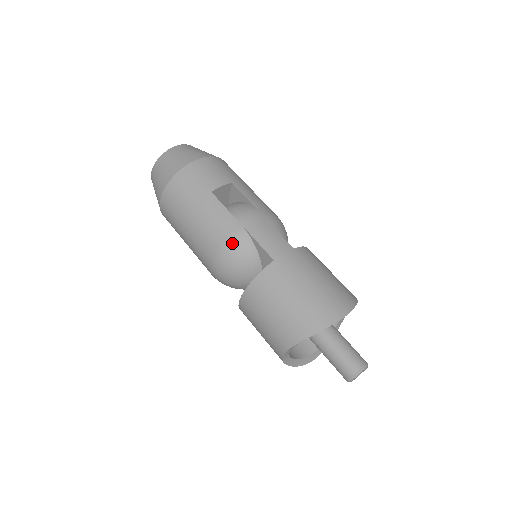
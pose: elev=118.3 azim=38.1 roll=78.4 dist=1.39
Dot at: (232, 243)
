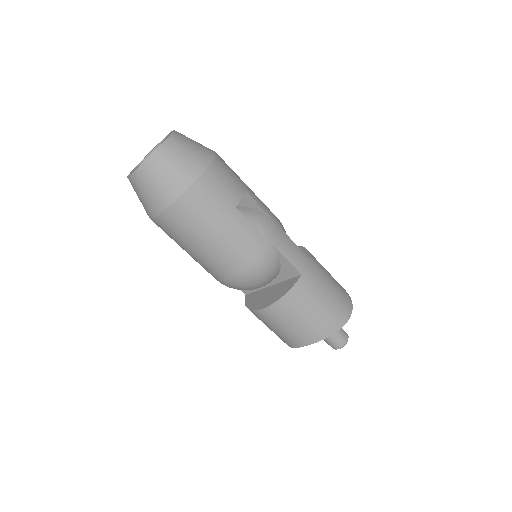
Dot at: (263, 262)
